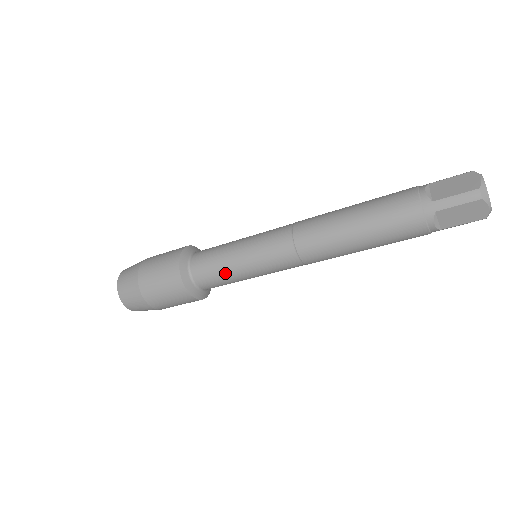
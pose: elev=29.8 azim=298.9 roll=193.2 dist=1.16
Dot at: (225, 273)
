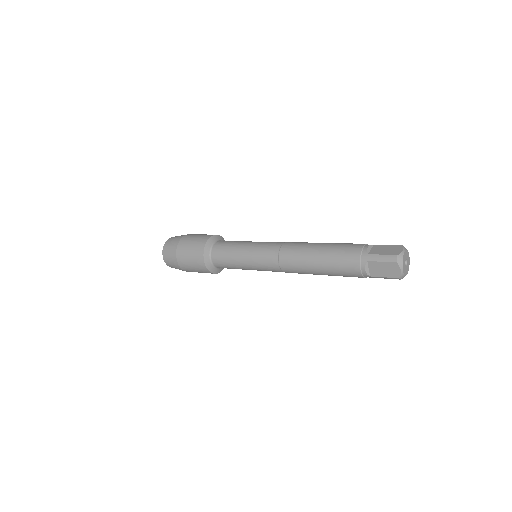
Dot at: occluded
